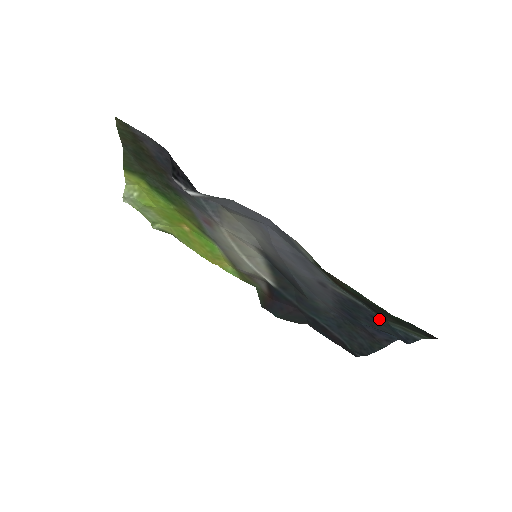
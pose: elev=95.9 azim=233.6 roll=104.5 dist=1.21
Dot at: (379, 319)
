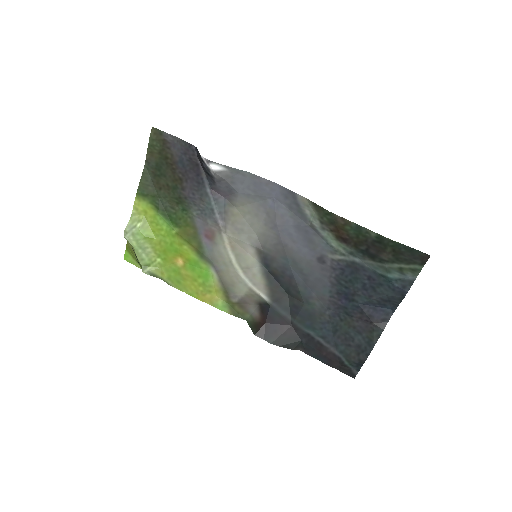
Dot at: (376, 277)
